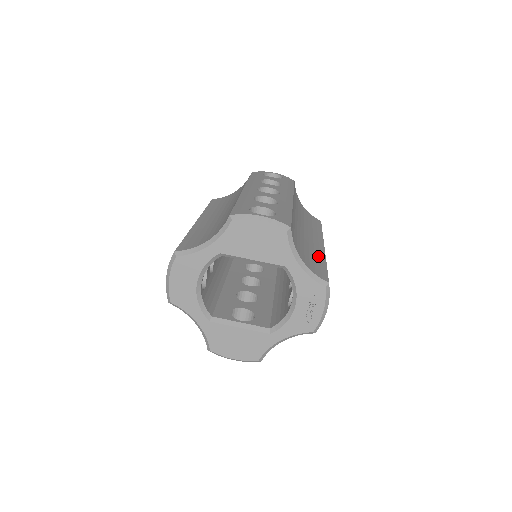
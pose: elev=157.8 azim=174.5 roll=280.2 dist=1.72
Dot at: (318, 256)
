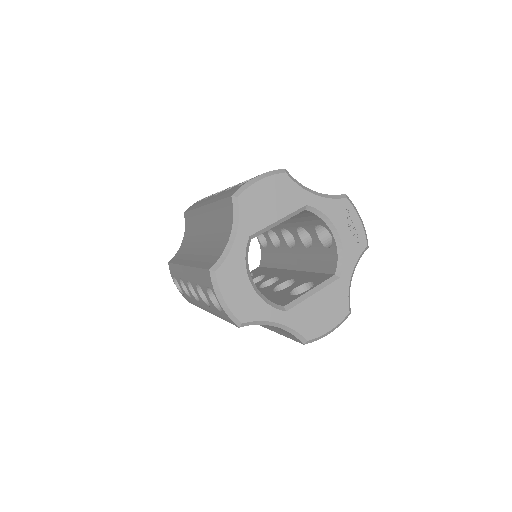
Dot at: occluded
